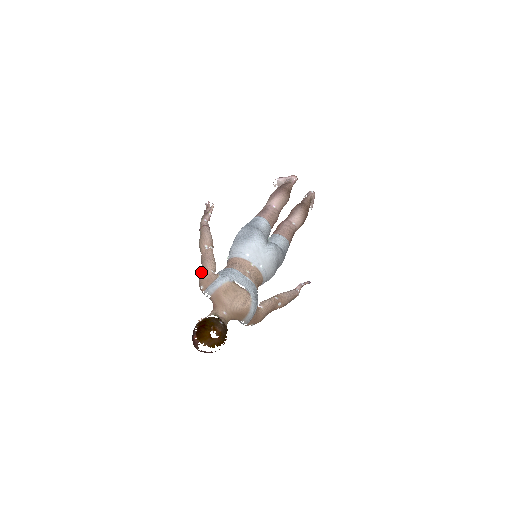
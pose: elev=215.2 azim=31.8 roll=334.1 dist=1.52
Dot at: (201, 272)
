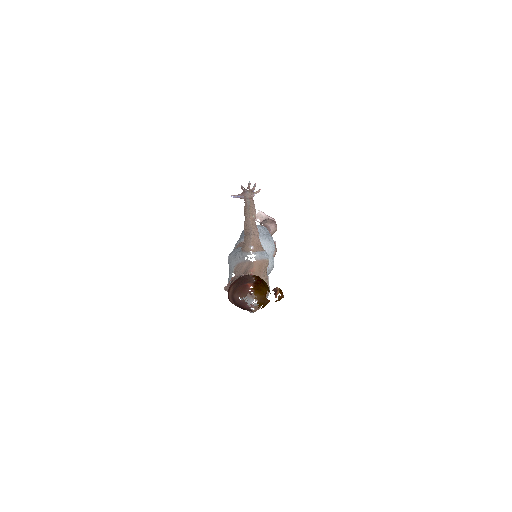
Dot at: (254, 234)
